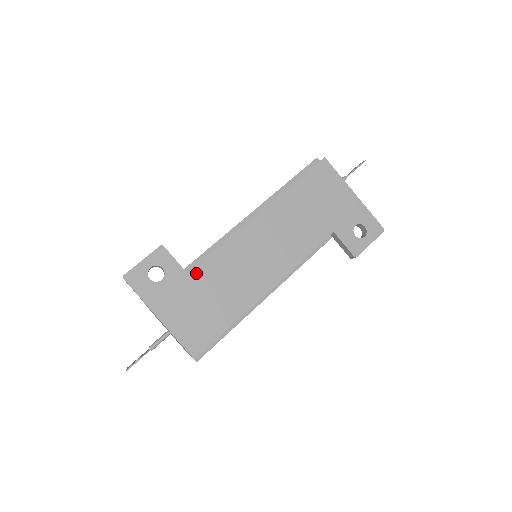
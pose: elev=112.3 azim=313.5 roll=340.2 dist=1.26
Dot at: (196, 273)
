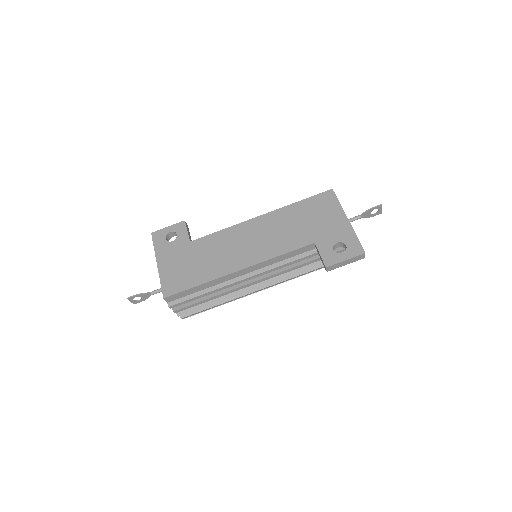
Dot at: (196, 243)
